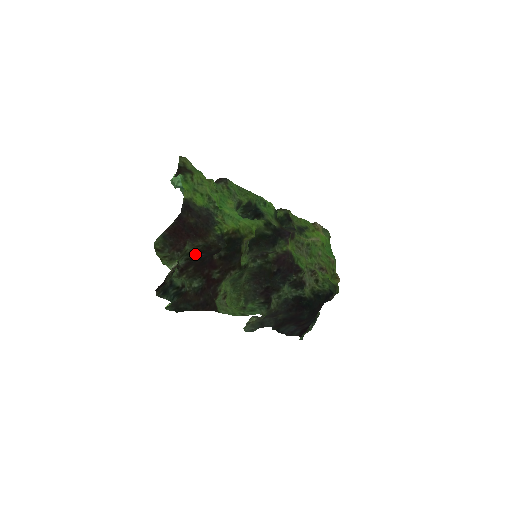
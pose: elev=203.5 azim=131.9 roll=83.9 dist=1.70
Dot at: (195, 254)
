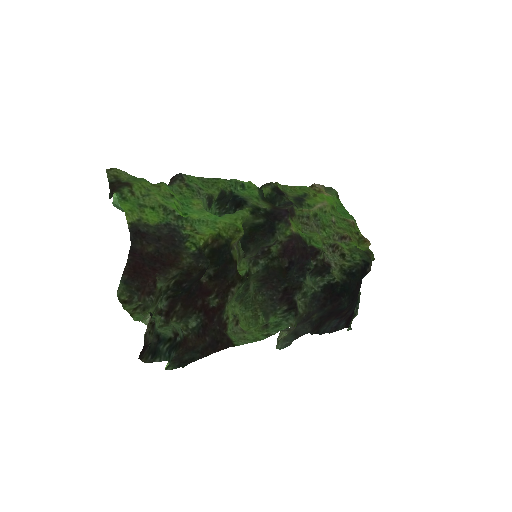
Dot at: (175, 288)
